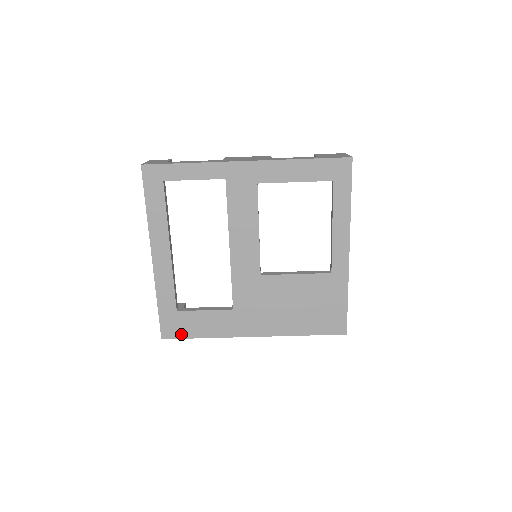
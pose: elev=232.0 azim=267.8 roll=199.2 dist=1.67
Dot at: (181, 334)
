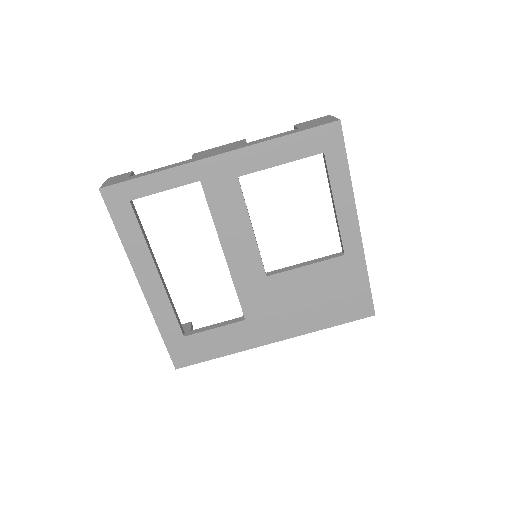
Dot at: (195, 359)
